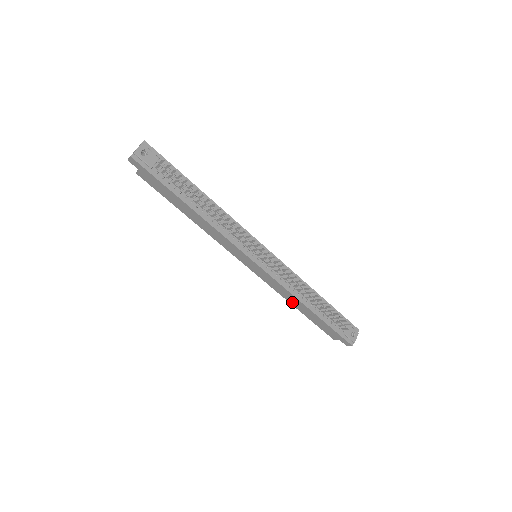
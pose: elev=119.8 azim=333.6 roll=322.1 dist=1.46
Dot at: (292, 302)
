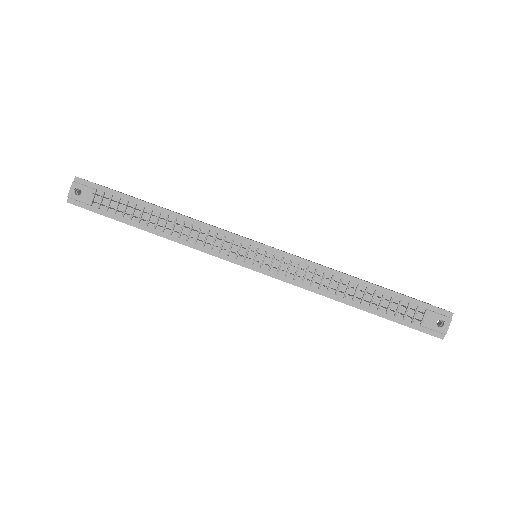
Dot at: occluded
